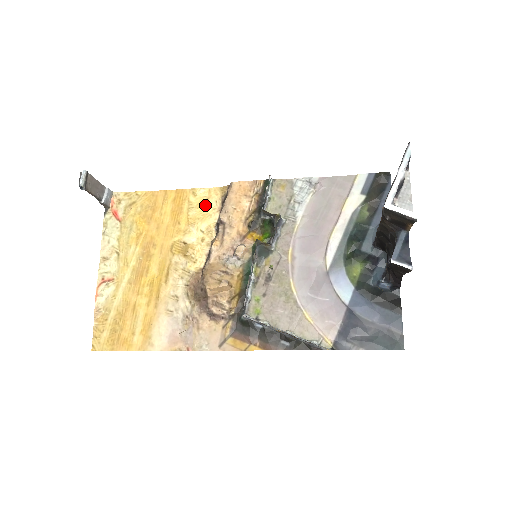
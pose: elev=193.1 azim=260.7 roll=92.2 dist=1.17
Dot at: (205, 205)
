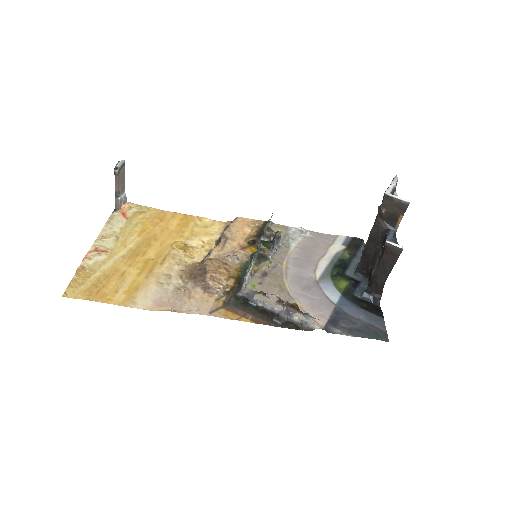
Dot at: (209, 228)
